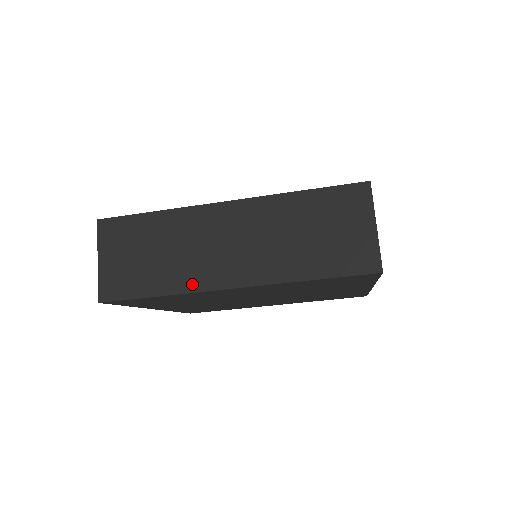
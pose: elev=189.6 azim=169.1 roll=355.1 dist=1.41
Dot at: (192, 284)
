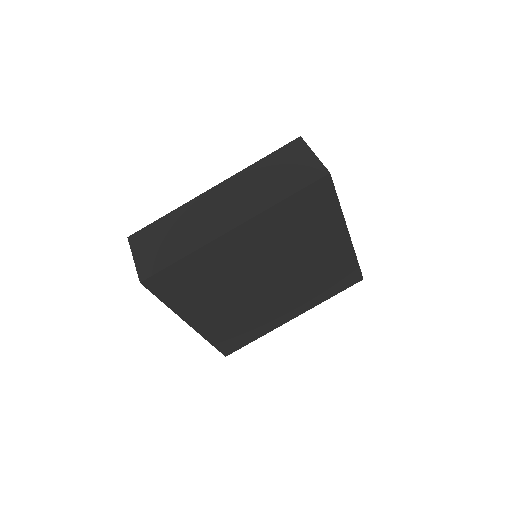
Dot at: (205, 240)
